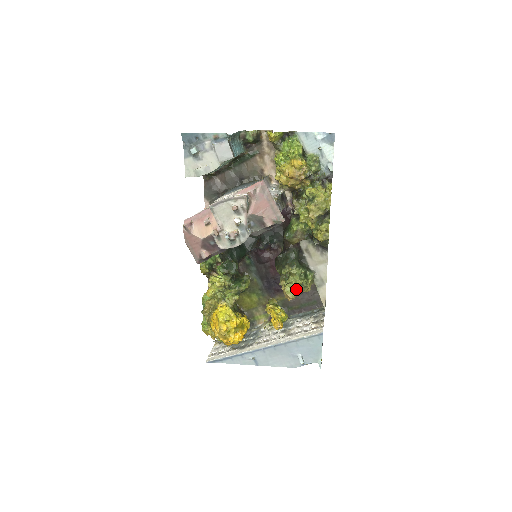
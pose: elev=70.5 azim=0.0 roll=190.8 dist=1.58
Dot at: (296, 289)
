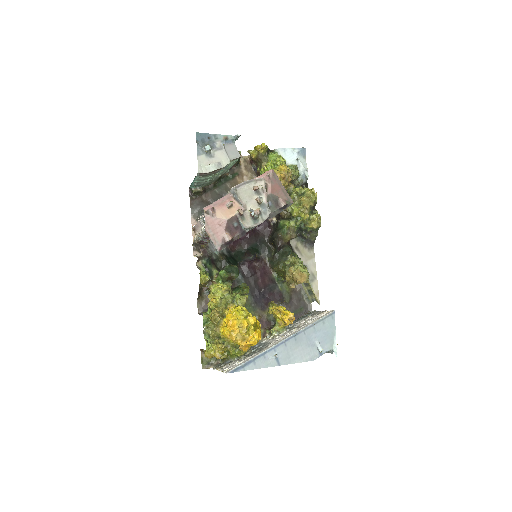
Dot at: occluded
